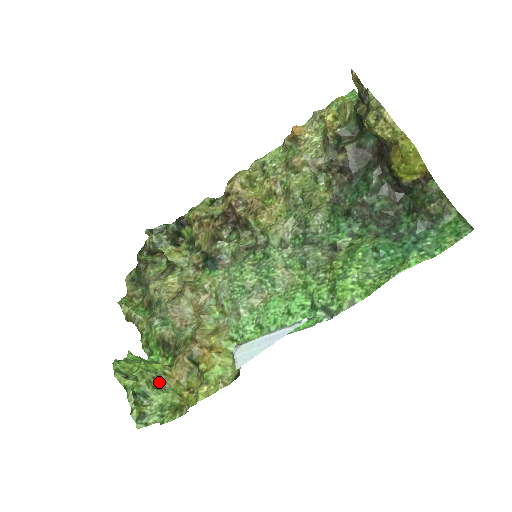
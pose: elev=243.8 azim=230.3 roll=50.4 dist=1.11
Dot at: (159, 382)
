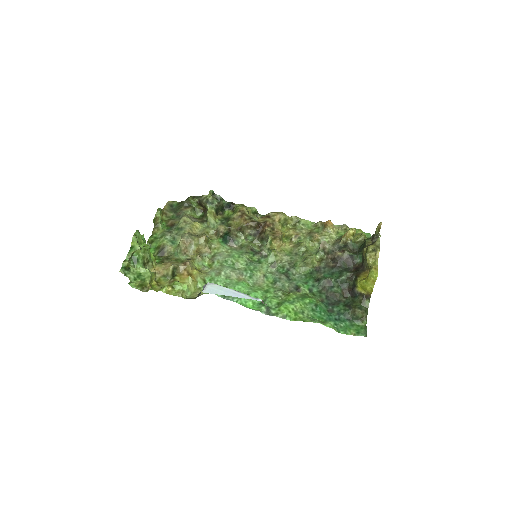
Dot at: (147, 263)
